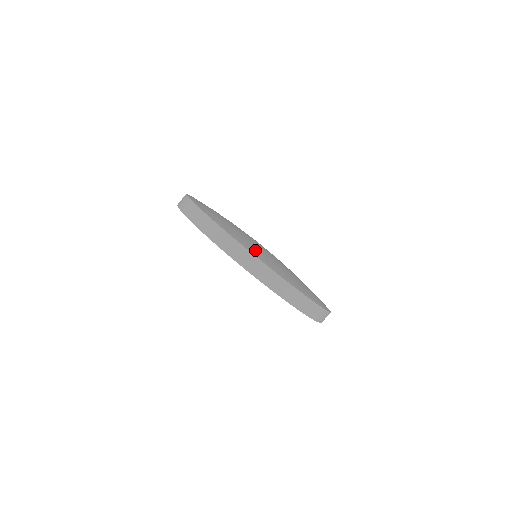
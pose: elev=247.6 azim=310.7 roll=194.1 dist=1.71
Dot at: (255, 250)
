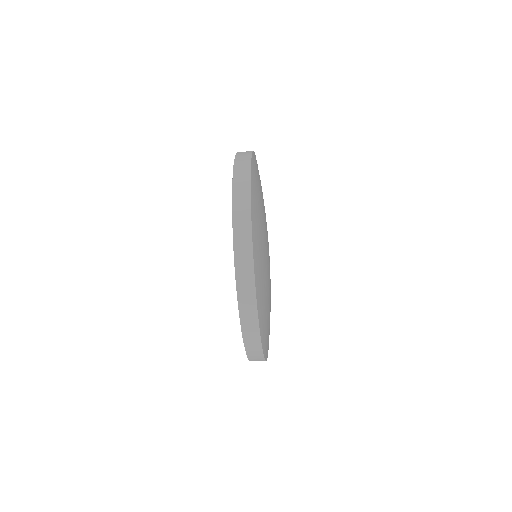
Dot at: (258, 233)
